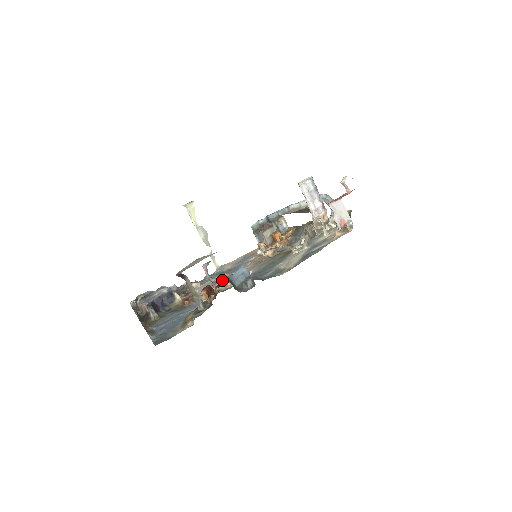
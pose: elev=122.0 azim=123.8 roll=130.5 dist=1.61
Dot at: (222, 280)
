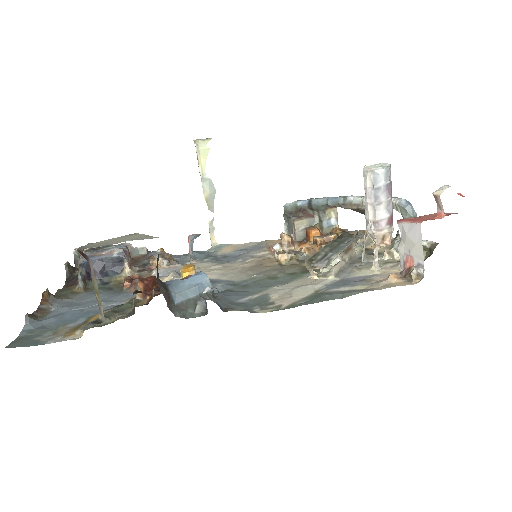
Dot at: (182, 275)
